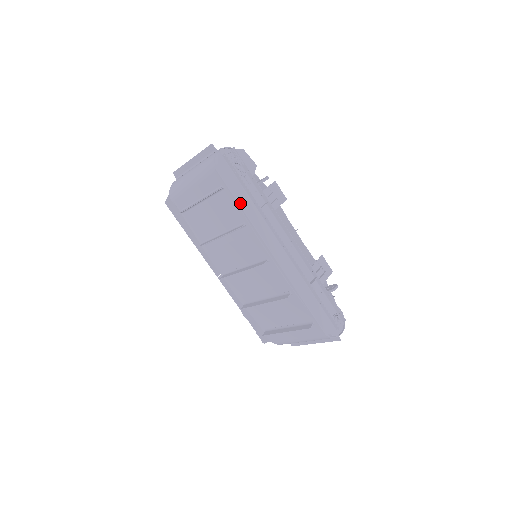
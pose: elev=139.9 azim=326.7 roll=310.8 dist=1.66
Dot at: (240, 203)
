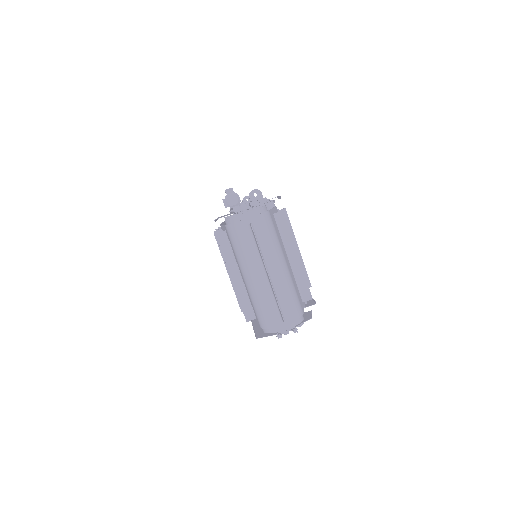
Dot at: (255, 326)
